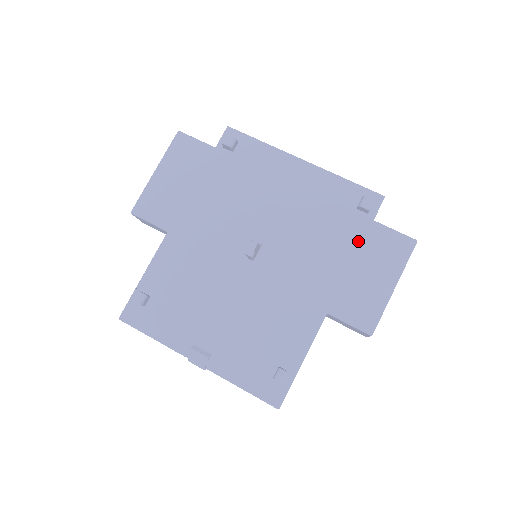
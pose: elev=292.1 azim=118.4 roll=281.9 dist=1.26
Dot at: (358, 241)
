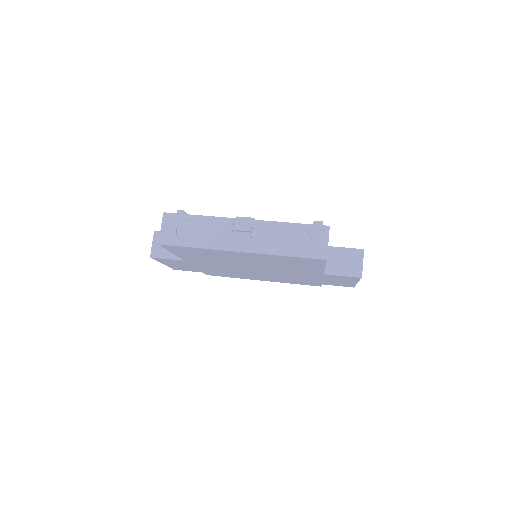
Dot at: occluded
